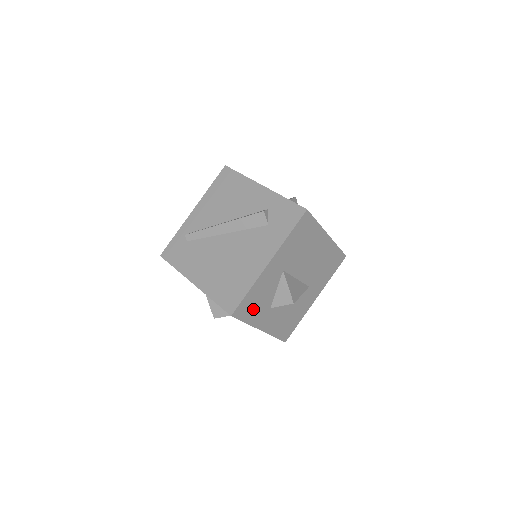
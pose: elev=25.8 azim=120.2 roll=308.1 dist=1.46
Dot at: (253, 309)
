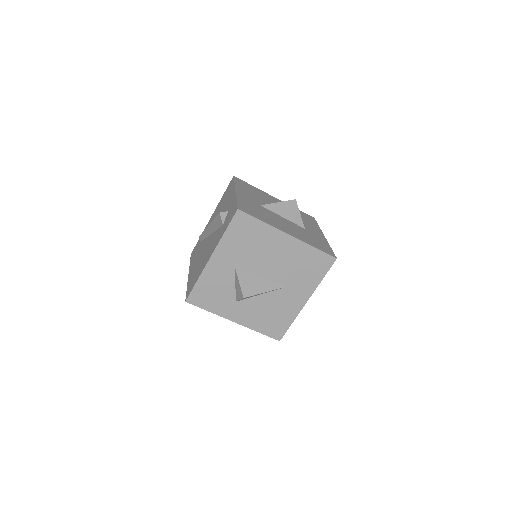
Dot at: (212, 299)
